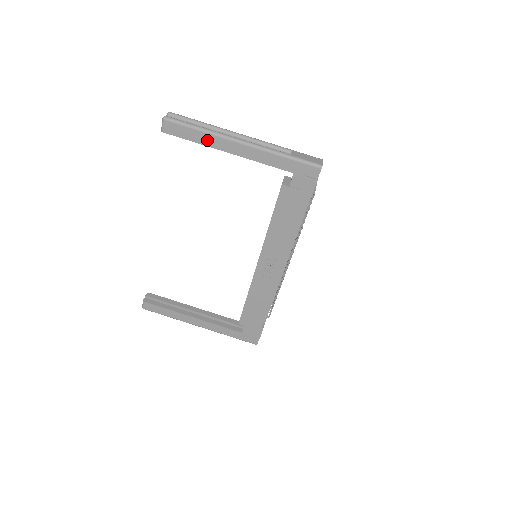
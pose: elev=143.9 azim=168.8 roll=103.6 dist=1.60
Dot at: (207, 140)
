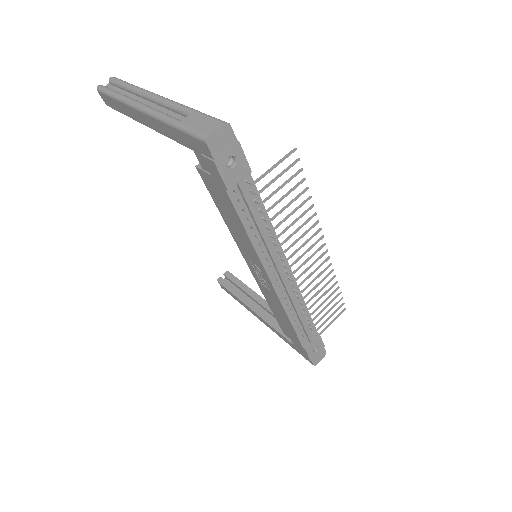
Dot at: (126, 110)
